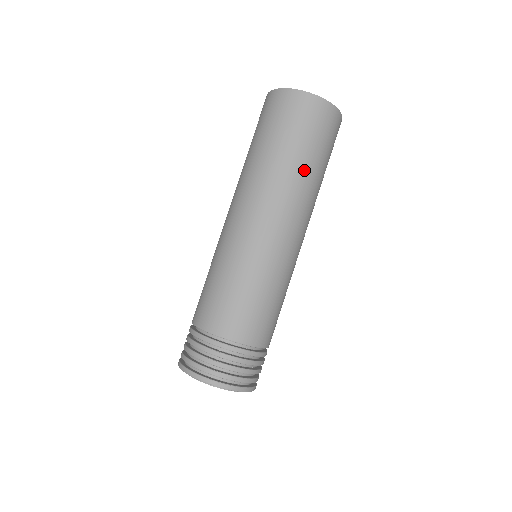
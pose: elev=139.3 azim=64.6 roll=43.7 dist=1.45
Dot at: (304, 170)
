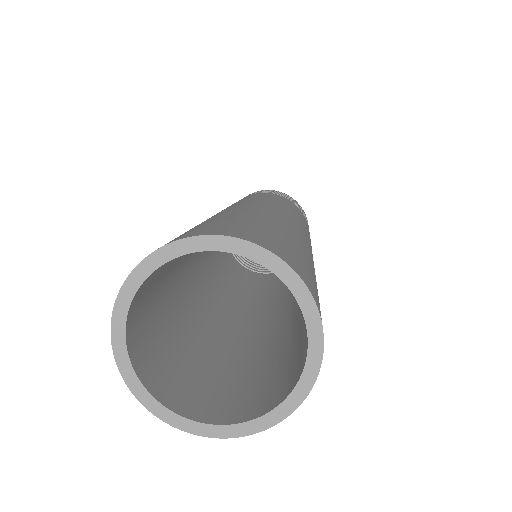
Dot at: occluded
